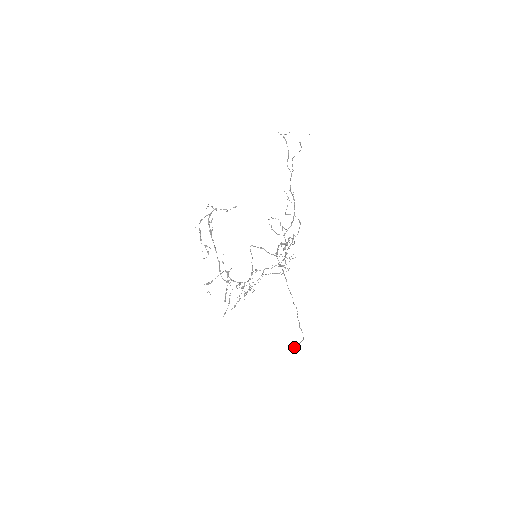
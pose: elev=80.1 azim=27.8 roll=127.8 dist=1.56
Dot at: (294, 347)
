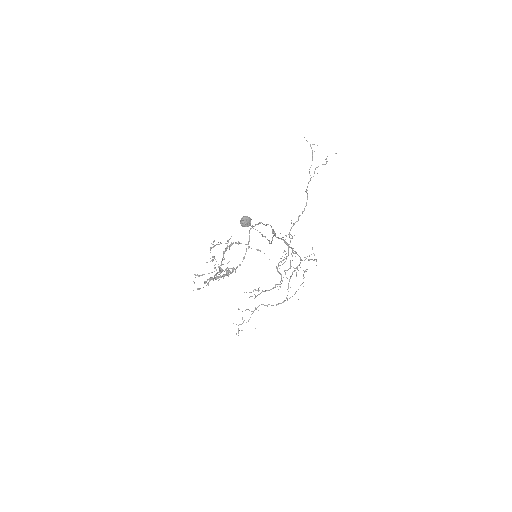
Dot at: (243, 218)
